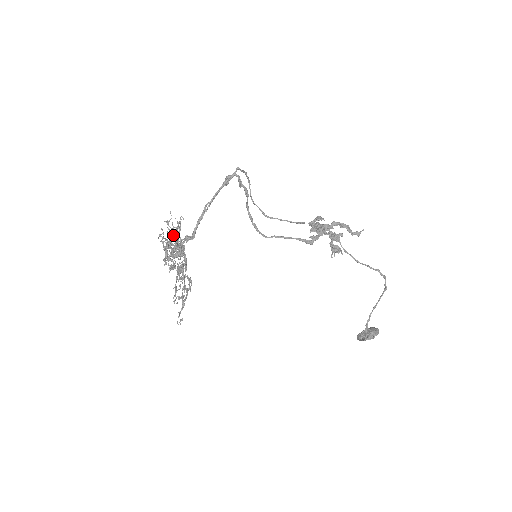
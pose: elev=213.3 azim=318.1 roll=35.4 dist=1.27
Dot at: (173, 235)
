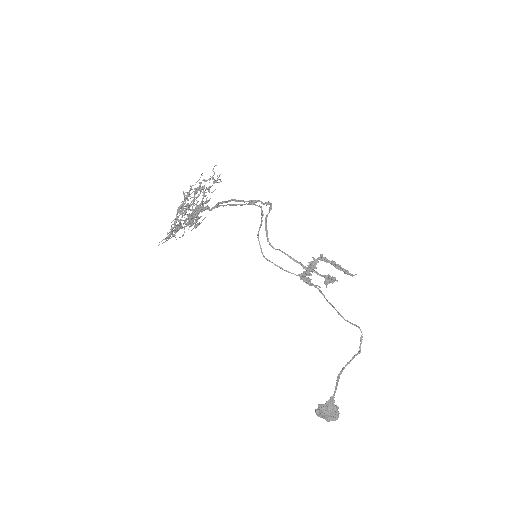
Dot at: occluded
